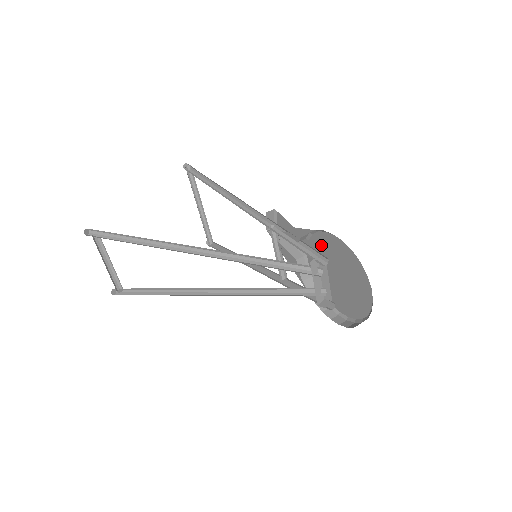
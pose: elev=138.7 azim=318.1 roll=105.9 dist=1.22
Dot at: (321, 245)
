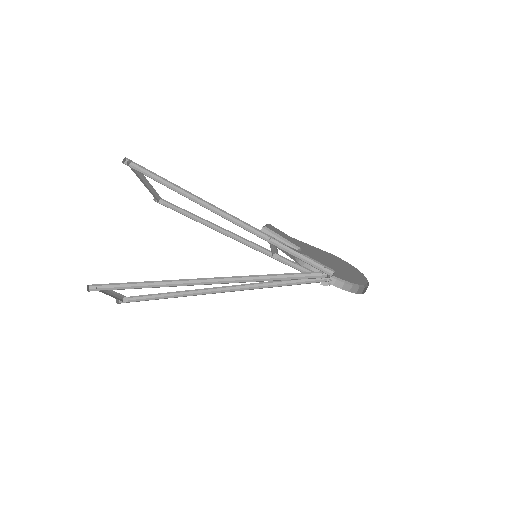
Dot at: (321, 254)
